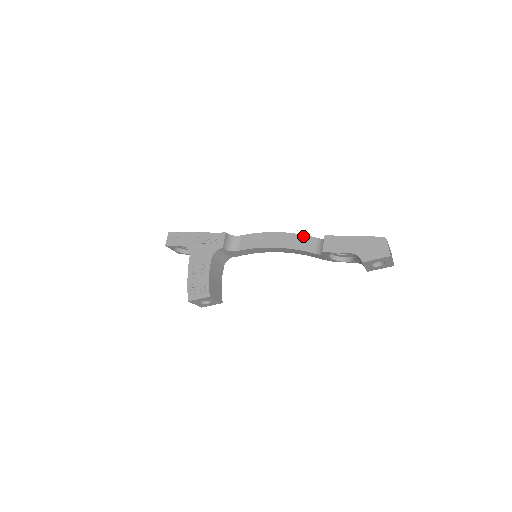
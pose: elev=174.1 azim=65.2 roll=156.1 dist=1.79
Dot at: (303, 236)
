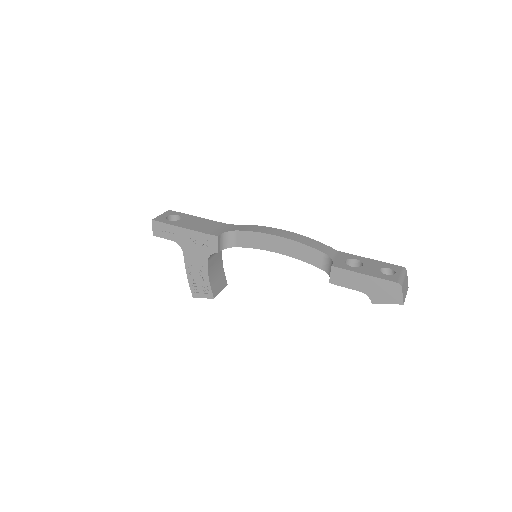
Dot at: (307, 247)
